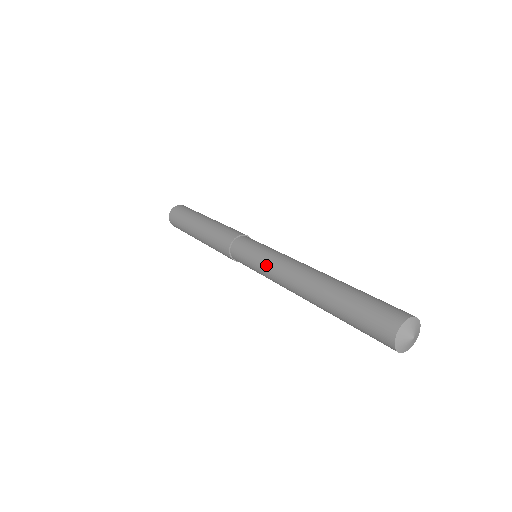
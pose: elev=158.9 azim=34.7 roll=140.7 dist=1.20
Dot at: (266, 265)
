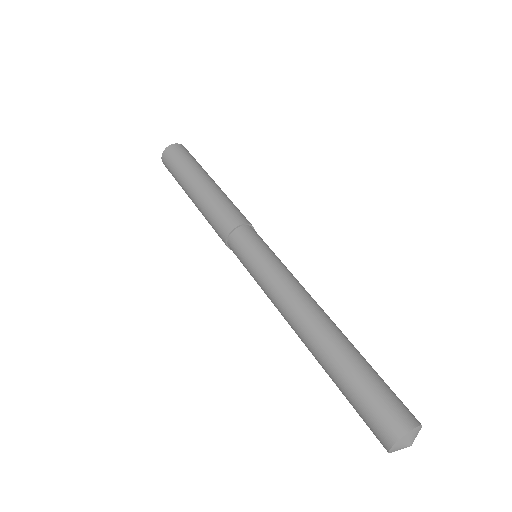
Dot at: (268, 280)
